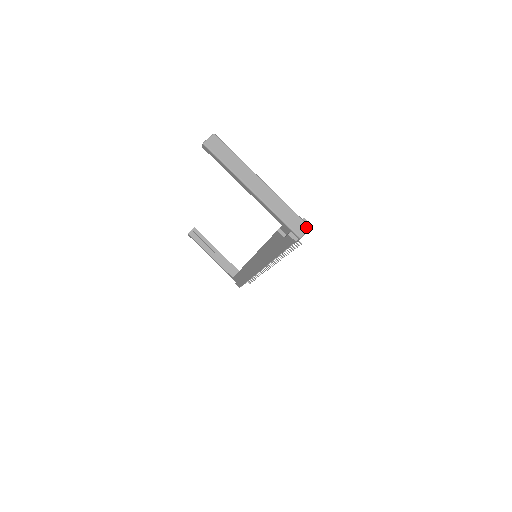
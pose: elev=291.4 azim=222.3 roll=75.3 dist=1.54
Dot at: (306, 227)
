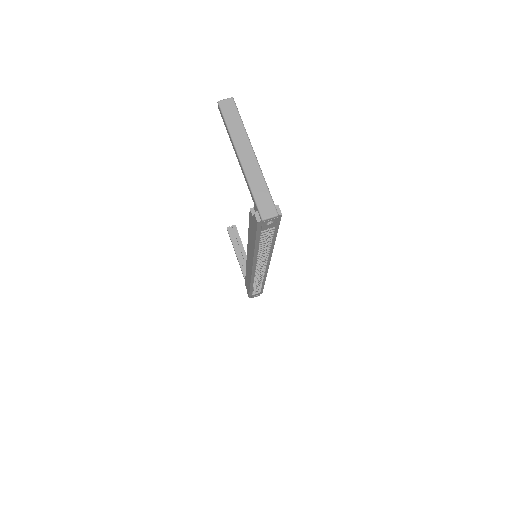
Dot at: (274, 212)
